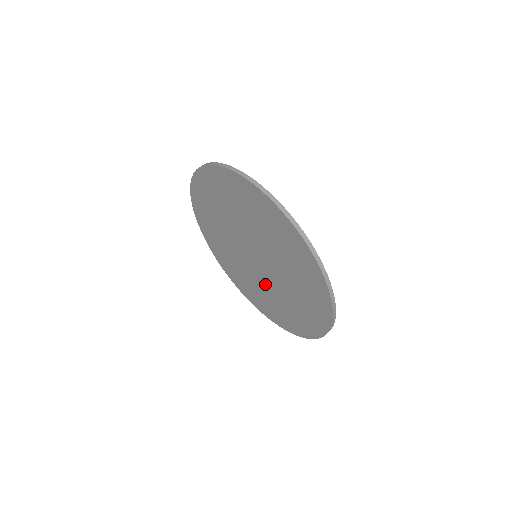
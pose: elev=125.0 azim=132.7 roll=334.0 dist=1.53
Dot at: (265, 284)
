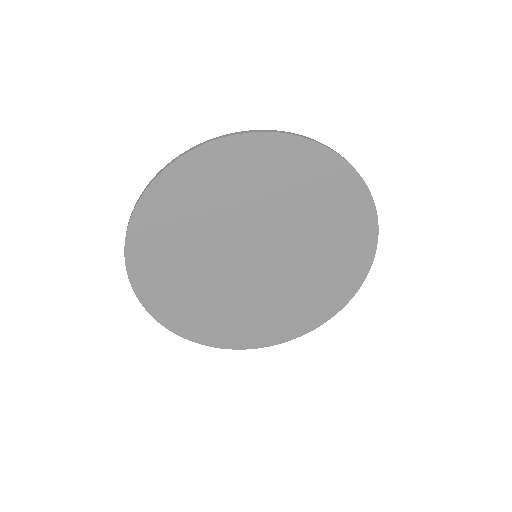
Dot at: (261, 292)
